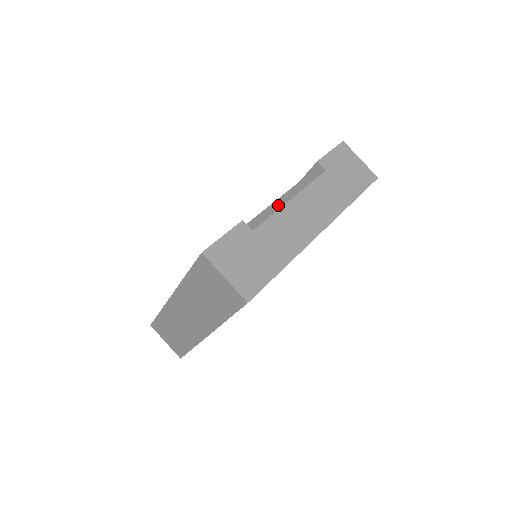
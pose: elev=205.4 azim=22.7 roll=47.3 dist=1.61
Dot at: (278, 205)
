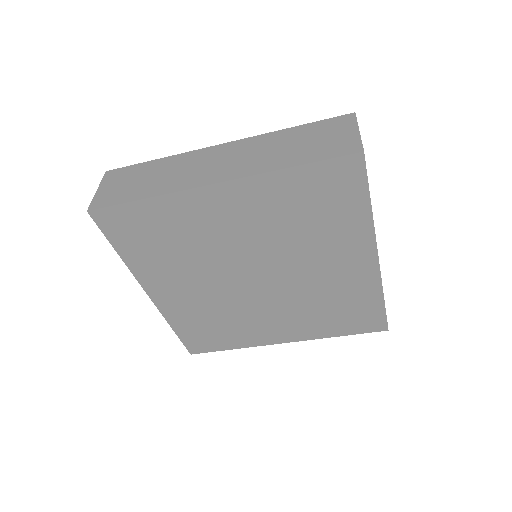
Dot at: occluded
